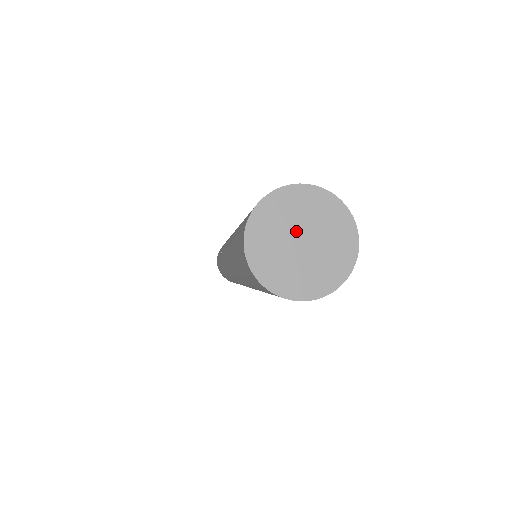
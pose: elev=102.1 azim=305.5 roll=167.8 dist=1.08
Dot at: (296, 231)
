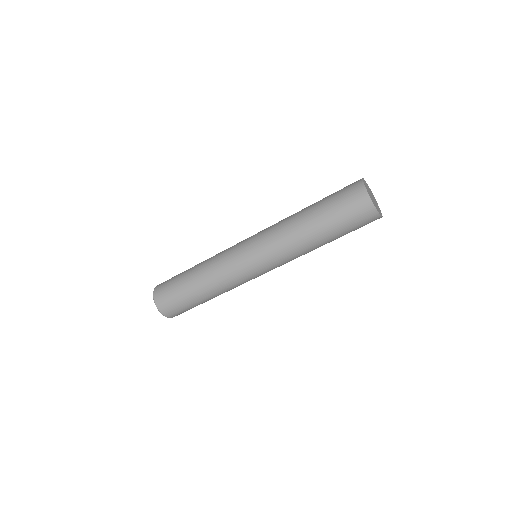
Dot at: (370, 193)
